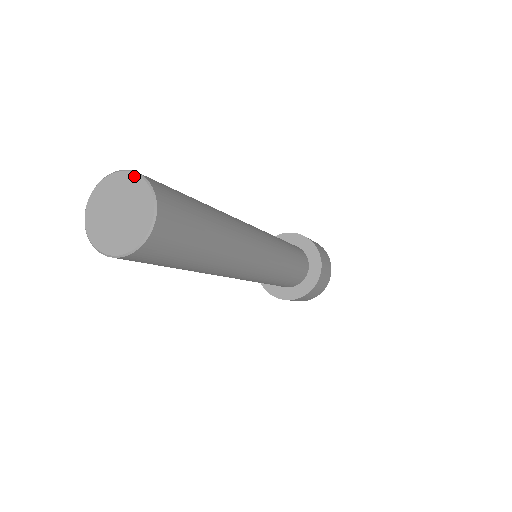
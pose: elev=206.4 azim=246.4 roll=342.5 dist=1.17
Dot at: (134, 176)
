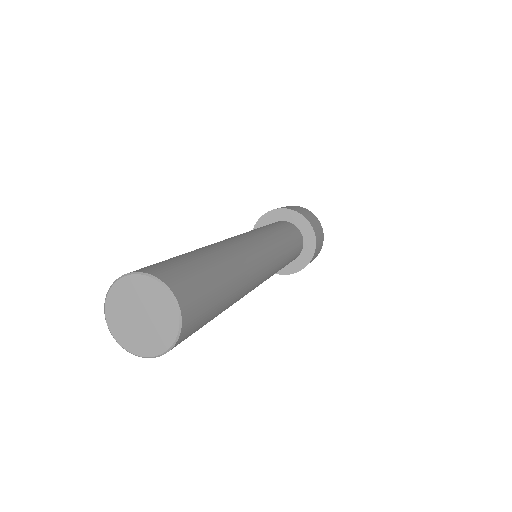
Dot at: (129, 278)
